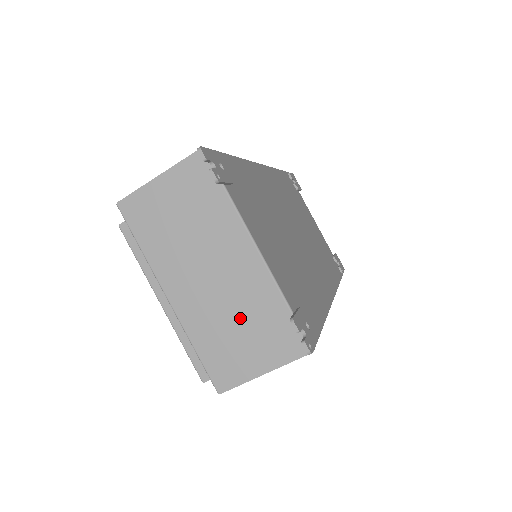
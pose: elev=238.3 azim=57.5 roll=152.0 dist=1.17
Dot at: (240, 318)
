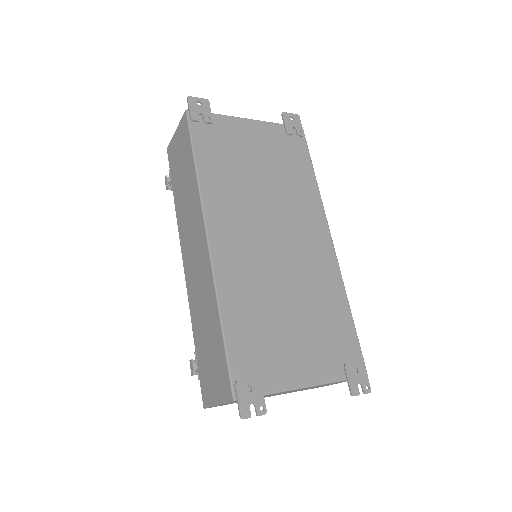
Dot at: occluded
